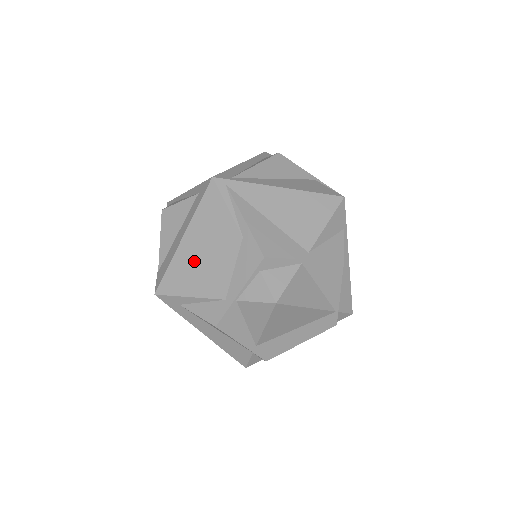
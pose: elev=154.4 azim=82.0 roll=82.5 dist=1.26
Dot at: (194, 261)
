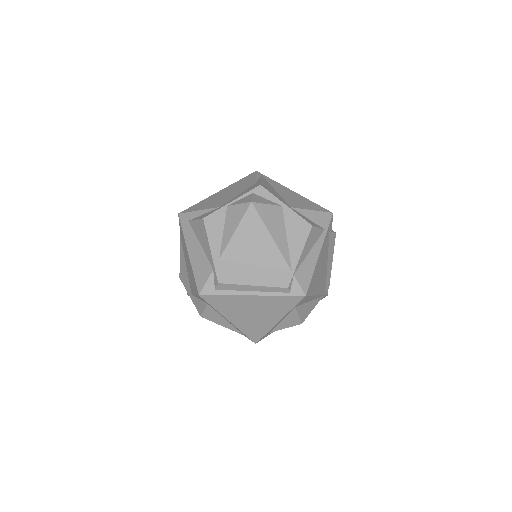
Dot at: (216, 197)
